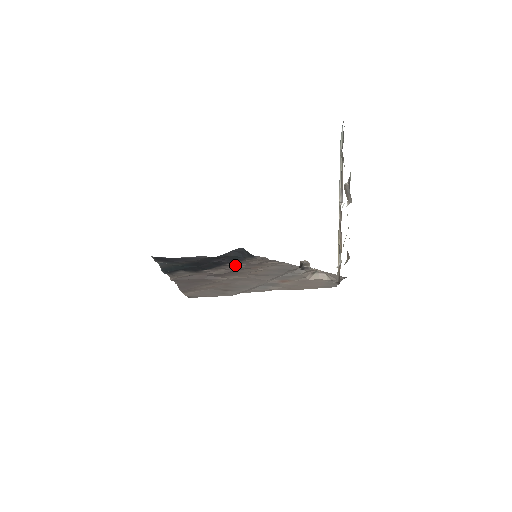
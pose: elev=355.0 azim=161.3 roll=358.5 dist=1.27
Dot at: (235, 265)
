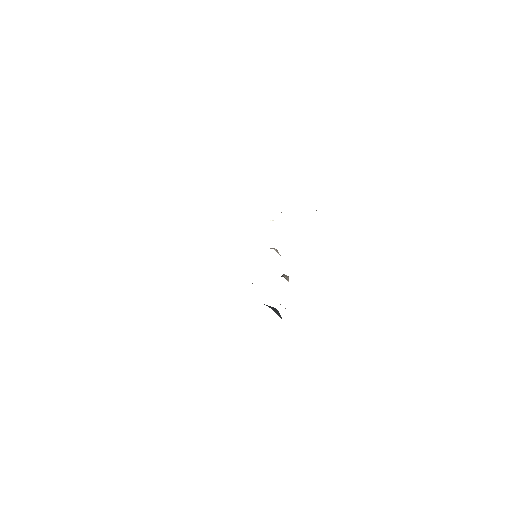
Dot at: occluded
